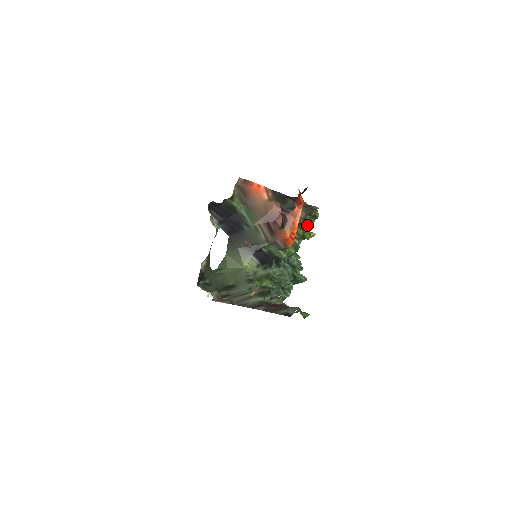
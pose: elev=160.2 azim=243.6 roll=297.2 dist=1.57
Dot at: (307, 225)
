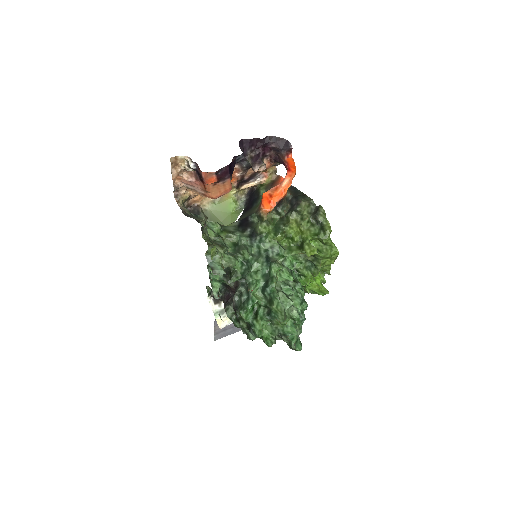
Dot at: (310, 232)
